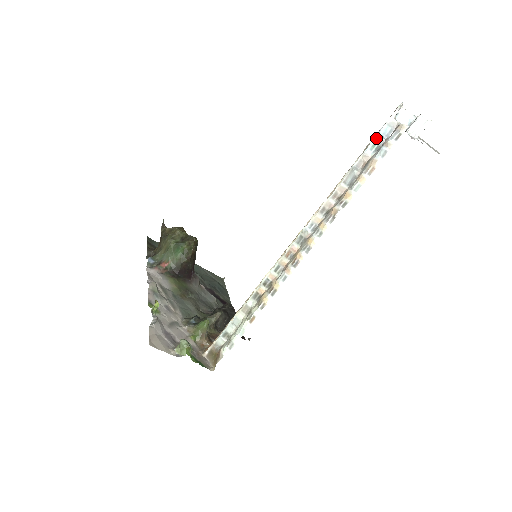
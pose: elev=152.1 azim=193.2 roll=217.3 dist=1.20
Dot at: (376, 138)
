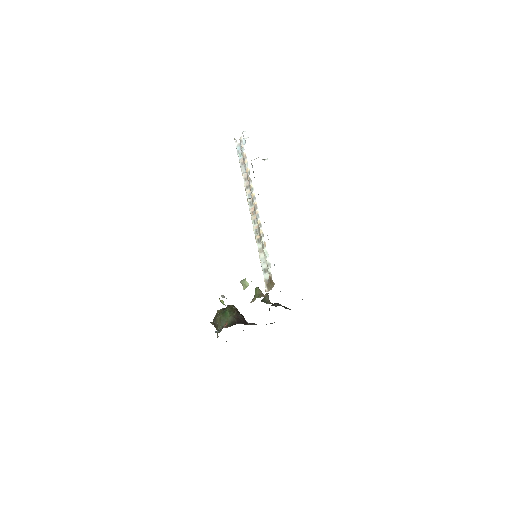
Dot at: (238, 153)
